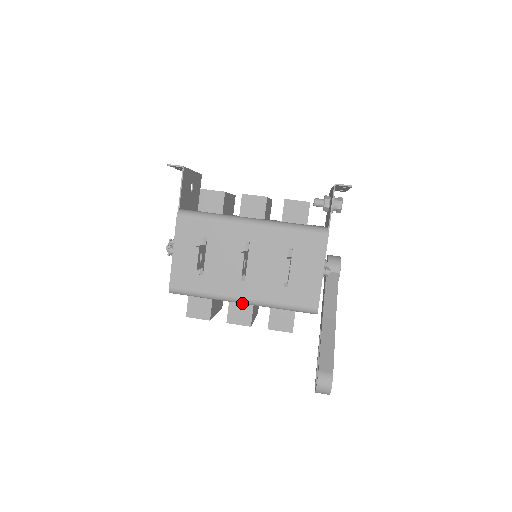
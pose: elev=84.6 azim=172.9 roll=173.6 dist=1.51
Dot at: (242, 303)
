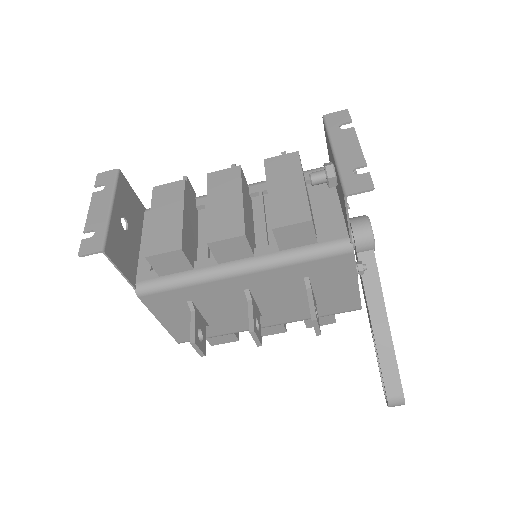
Dot at: occluded
